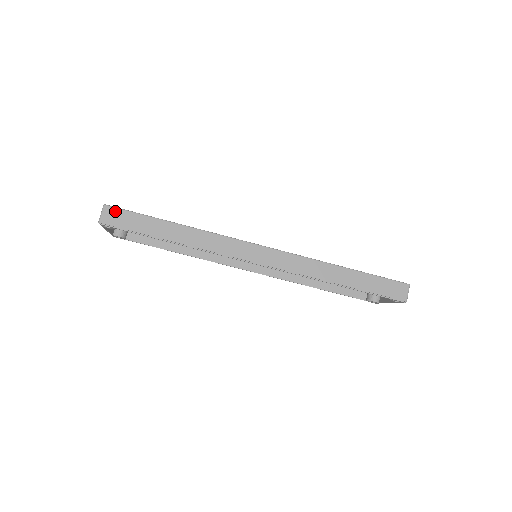
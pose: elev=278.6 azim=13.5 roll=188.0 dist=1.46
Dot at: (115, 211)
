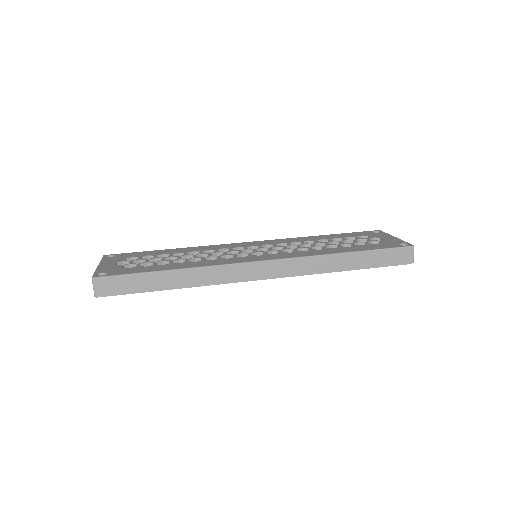
Dot at: (106, 280)
